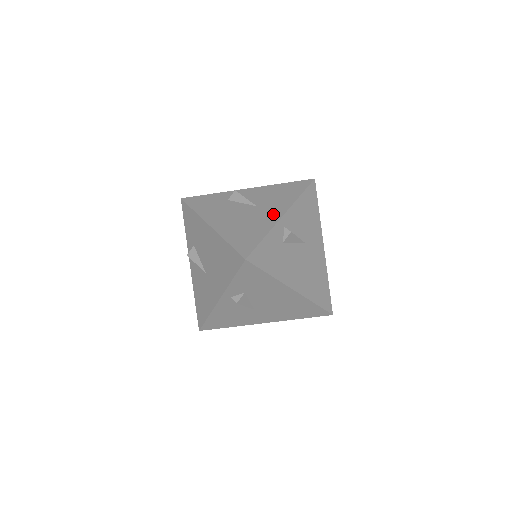
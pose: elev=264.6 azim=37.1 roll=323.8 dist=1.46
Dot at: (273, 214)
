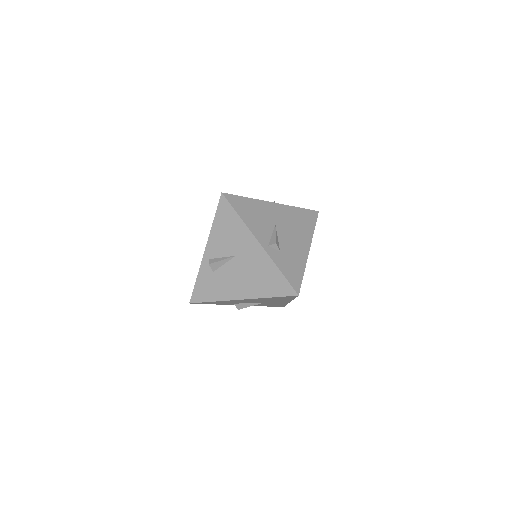
Dot at: occluded
